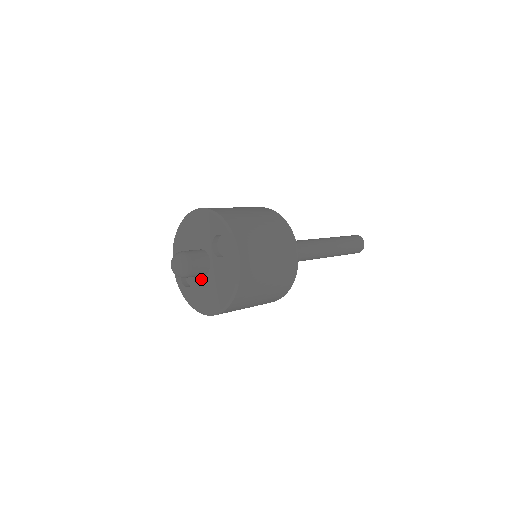
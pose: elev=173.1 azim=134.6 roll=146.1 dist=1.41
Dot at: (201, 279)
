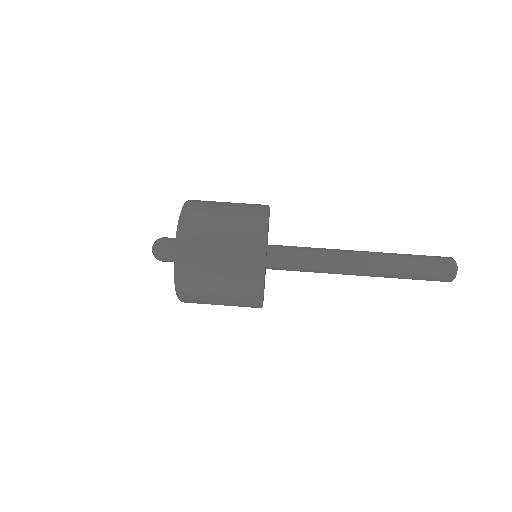
Dot at: occluded
